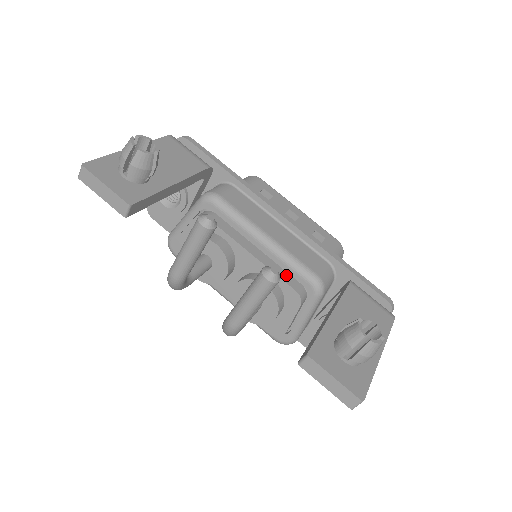
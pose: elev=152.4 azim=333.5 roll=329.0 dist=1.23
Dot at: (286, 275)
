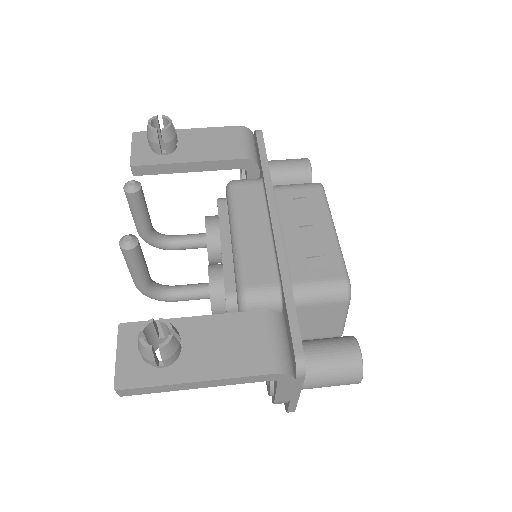
Dot at: (234, 276)
